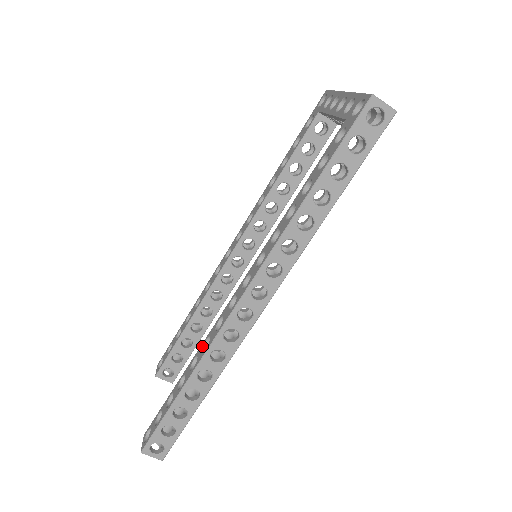
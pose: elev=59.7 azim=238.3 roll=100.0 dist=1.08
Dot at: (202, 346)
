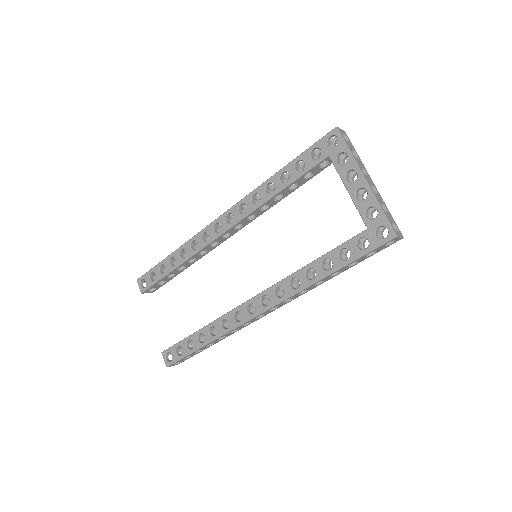
Dot at: (220, 322)
